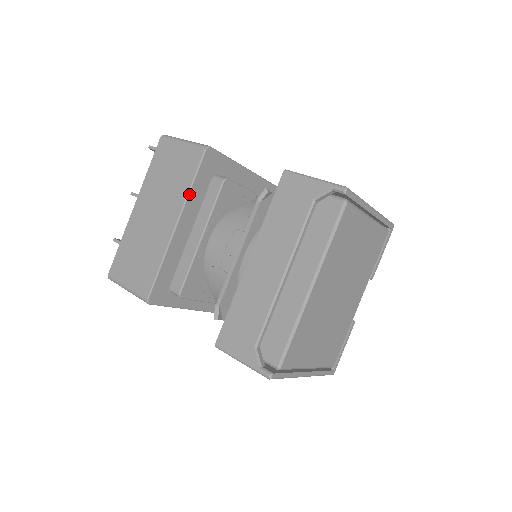
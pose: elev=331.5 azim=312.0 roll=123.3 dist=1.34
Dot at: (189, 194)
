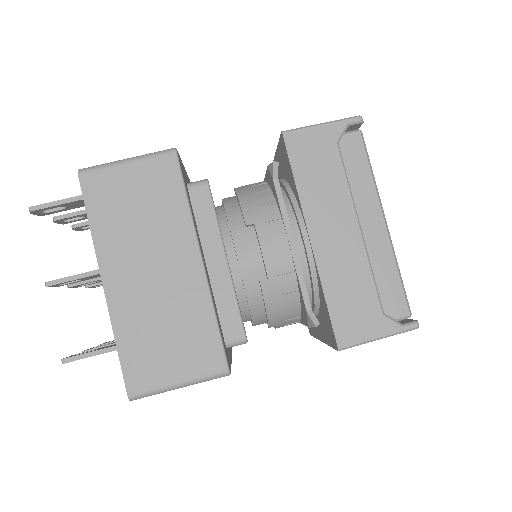
Dot at: (192, 214)
